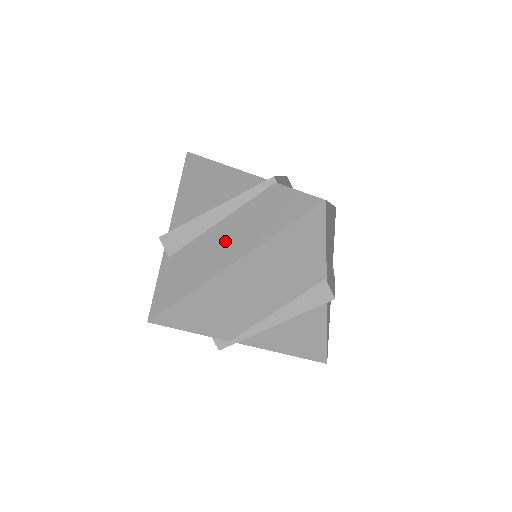
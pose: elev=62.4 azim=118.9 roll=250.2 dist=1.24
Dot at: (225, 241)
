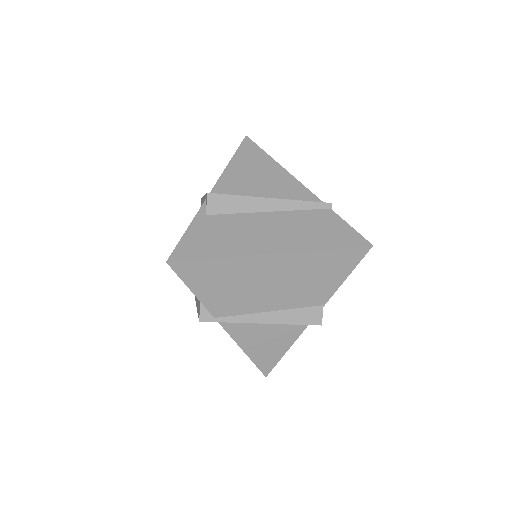
Dot at: (271, 231)
